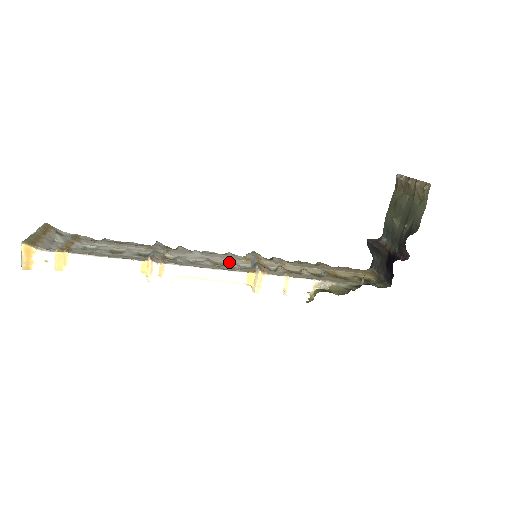
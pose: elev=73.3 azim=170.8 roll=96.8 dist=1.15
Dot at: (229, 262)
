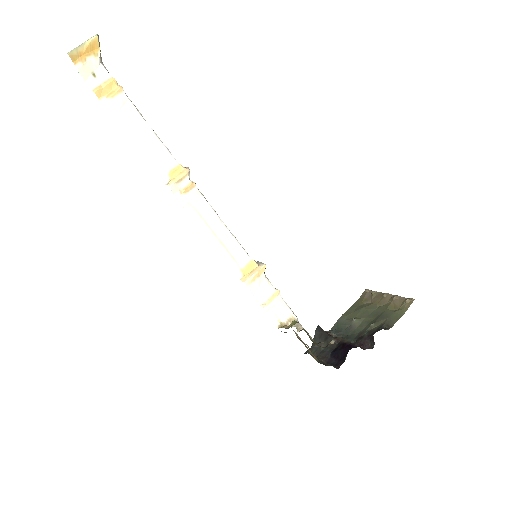
Dot at: occluded
